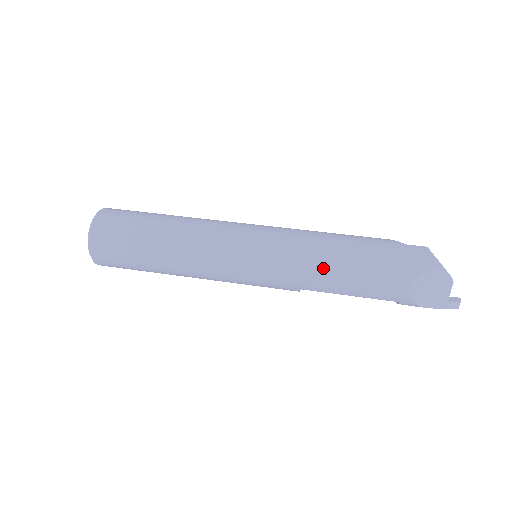
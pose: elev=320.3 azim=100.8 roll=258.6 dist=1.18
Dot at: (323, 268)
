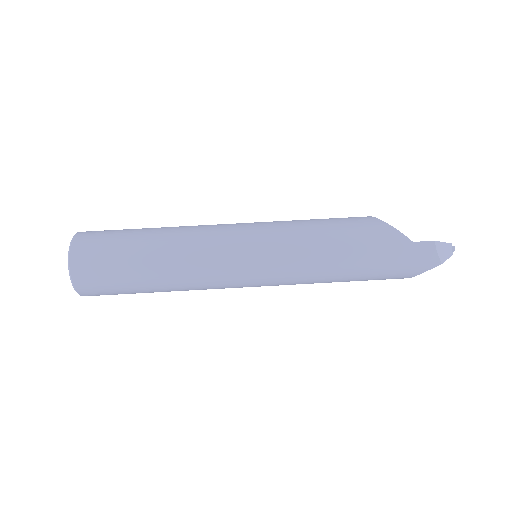
Dot at: (330, 280)
